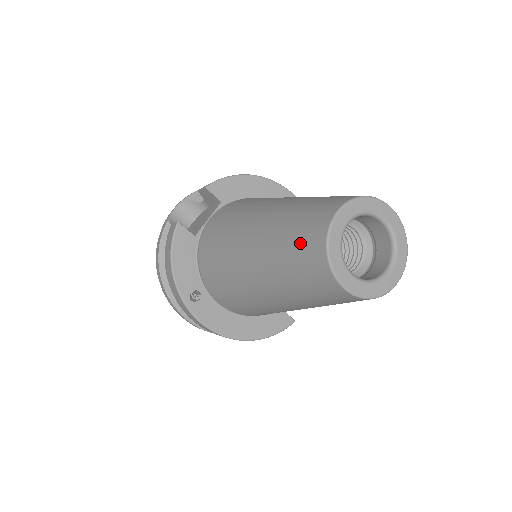
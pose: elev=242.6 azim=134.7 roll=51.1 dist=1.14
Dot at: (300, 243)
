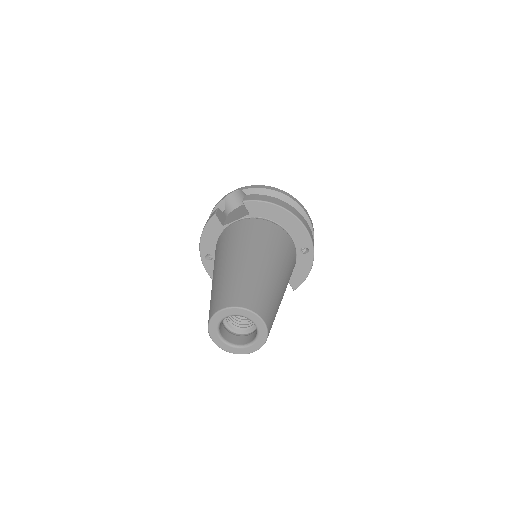
Dot at: (212, 303)
